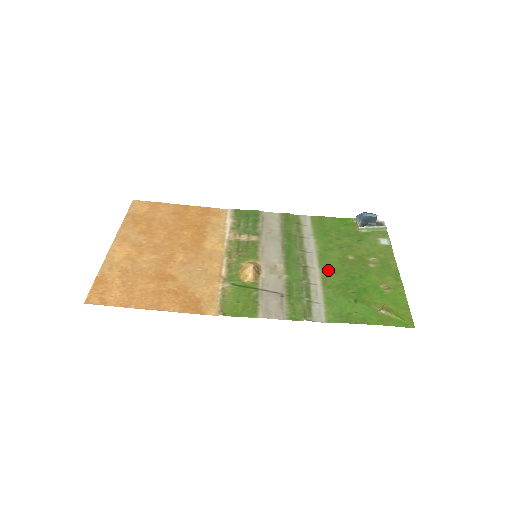
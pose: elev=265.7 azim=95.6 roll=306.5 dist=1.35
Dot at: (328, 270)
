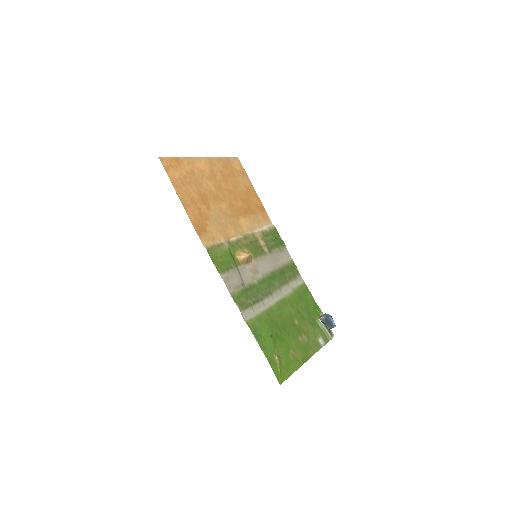
Dot at: (278, 309)
